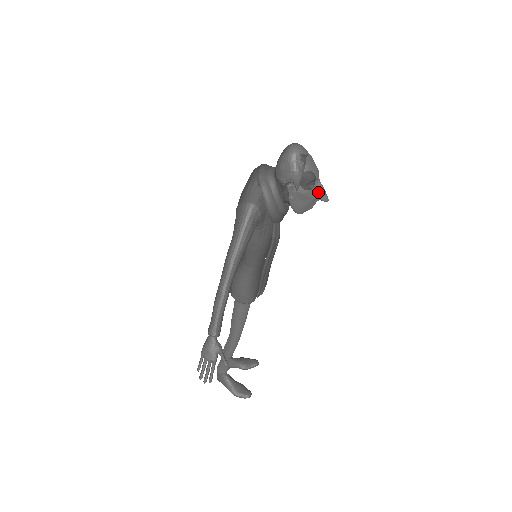
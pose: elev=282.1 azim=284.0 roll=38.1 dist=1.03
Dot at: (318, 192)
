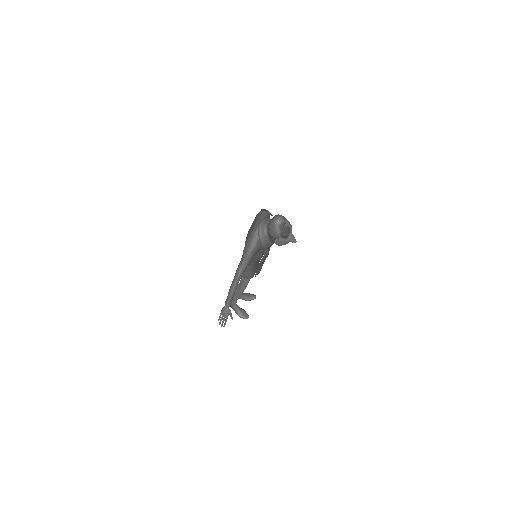
Dot at: (290, 239)
